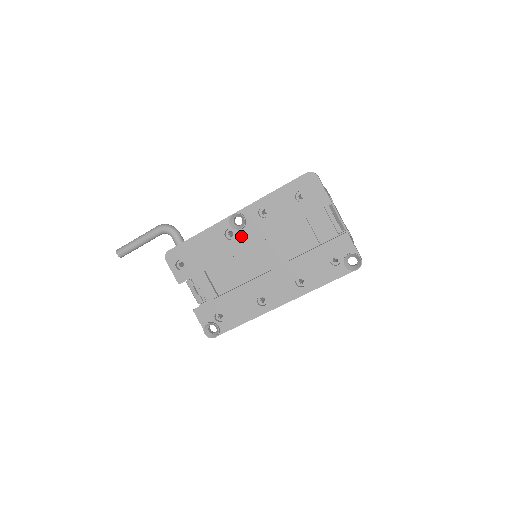
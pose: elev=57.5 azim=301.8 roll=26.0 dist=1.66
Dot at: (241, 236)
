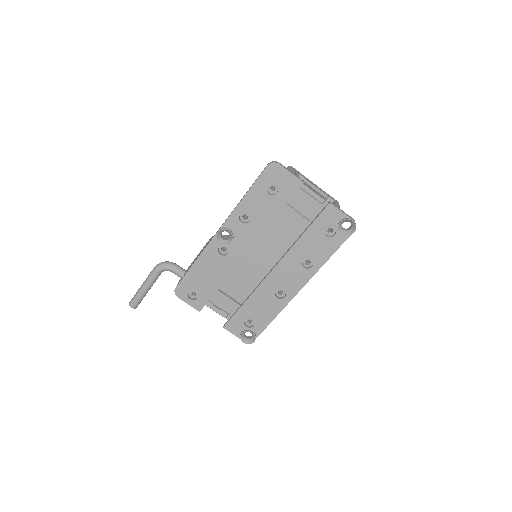
Dot at: (234, 248)
